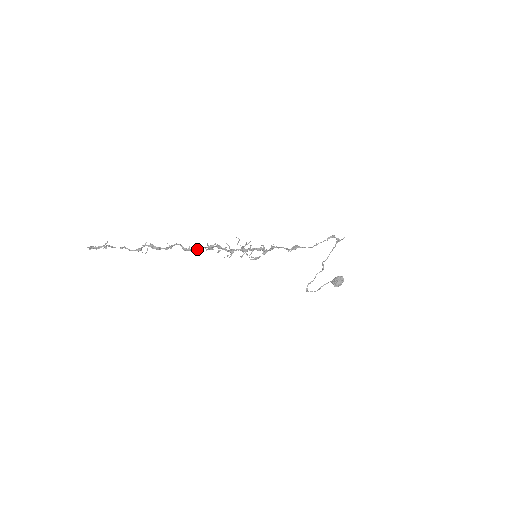
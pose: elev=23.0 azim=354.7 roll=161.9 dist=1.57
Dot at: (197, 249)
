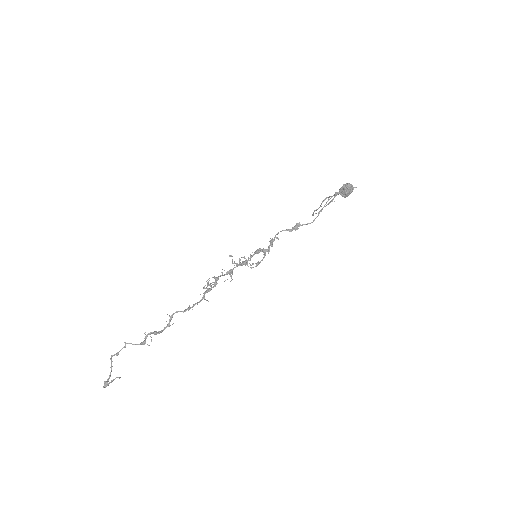
Dot at: (197, 304)
